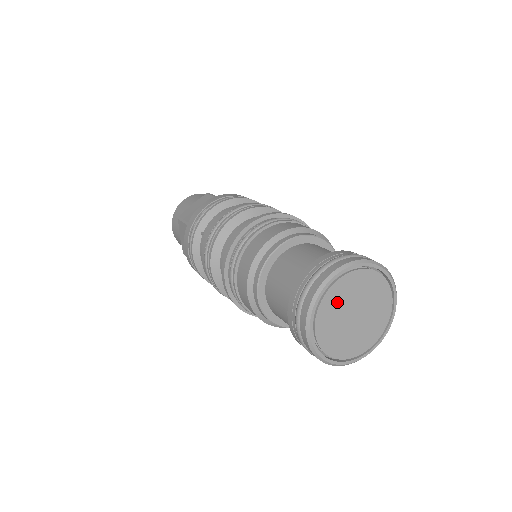
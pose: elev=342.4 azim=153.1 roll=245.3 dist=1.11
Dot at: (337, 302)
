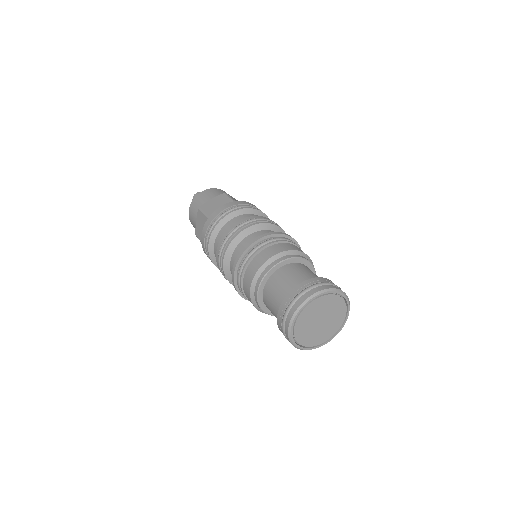
Dot at: (304, 328)
